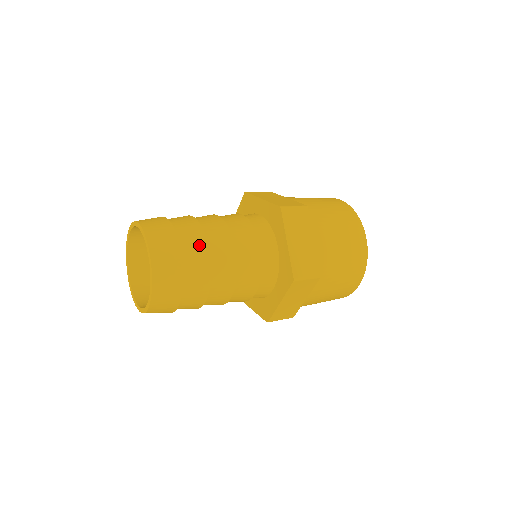
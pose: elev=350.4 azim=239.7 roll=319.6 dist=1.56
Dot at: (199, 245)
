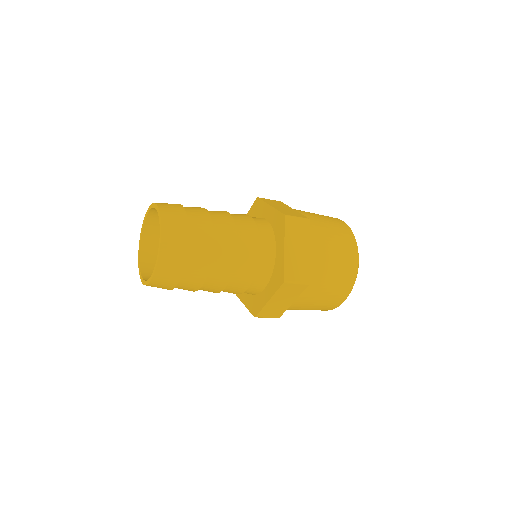
Dot at: (206, 234)
